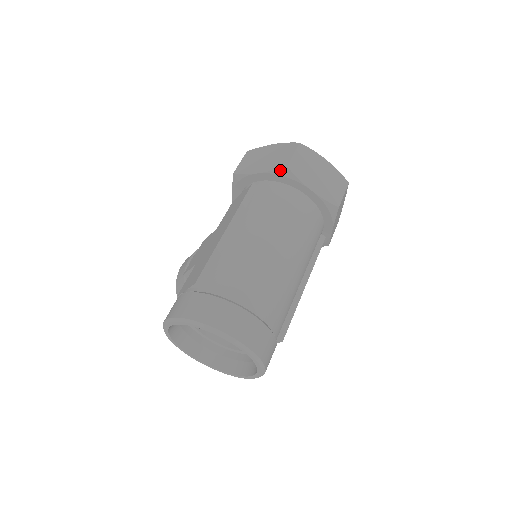
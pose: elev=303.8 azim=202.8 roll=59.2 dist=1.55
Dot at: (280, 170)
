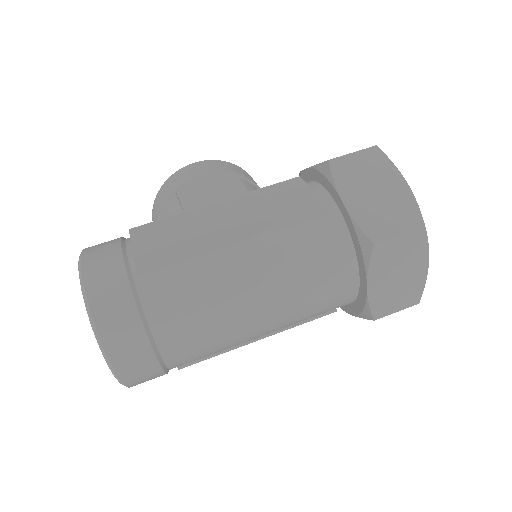
Dot at: (364, 236)
